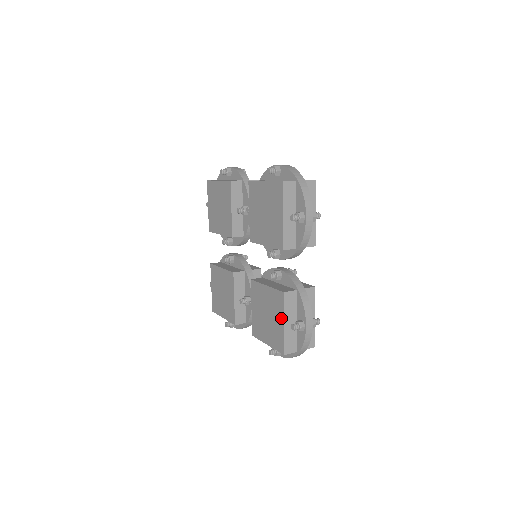
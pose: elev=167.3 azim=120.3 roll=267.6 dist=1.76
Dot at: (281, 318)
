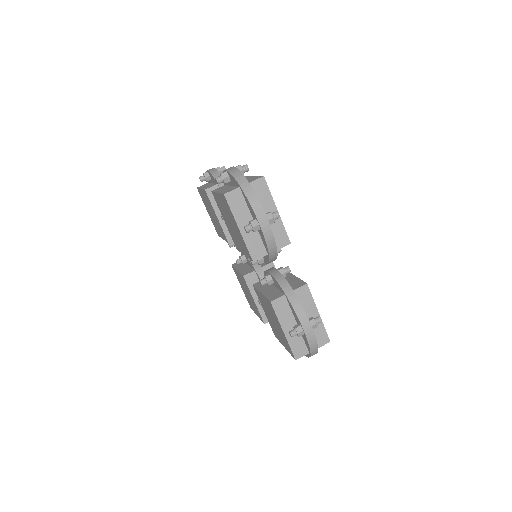
Dot at: (279, 326)
